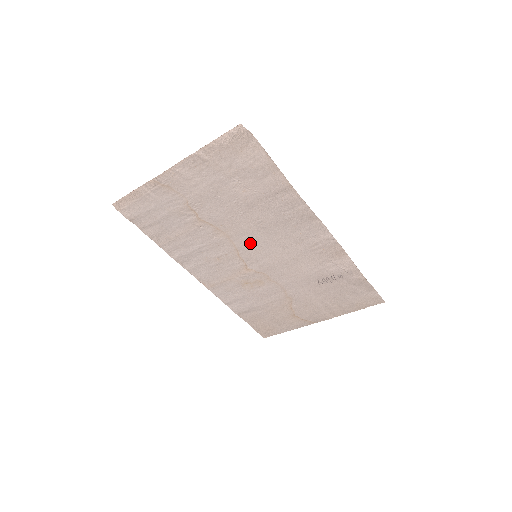
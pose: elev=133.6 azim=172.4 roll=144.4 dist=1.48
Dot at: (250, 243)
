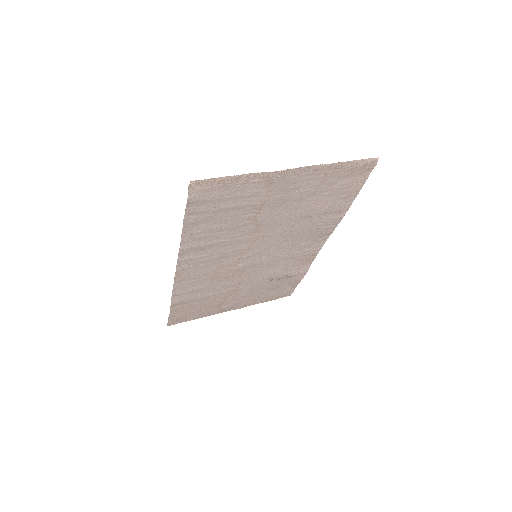
Dot at: (265, 245)
